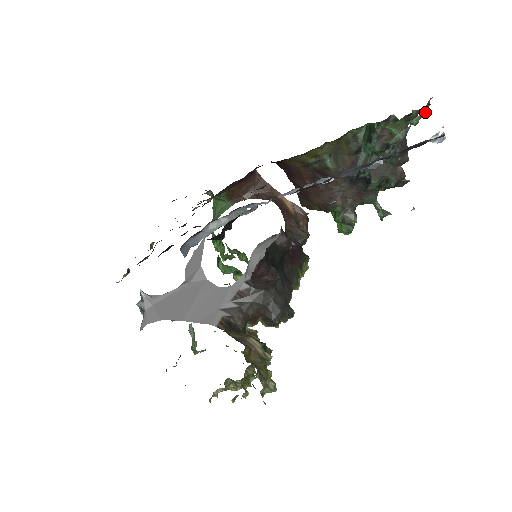
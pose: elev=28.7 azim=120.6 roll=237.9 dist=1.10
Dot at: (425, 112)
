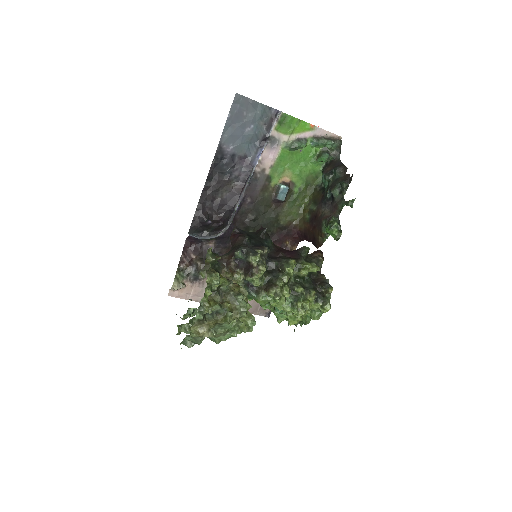
Dot at: (329, 140)
